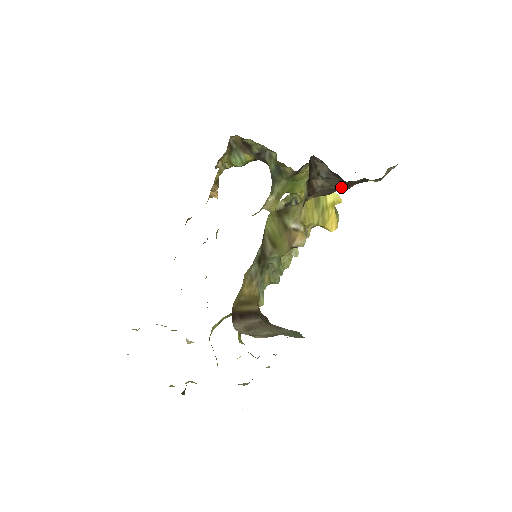
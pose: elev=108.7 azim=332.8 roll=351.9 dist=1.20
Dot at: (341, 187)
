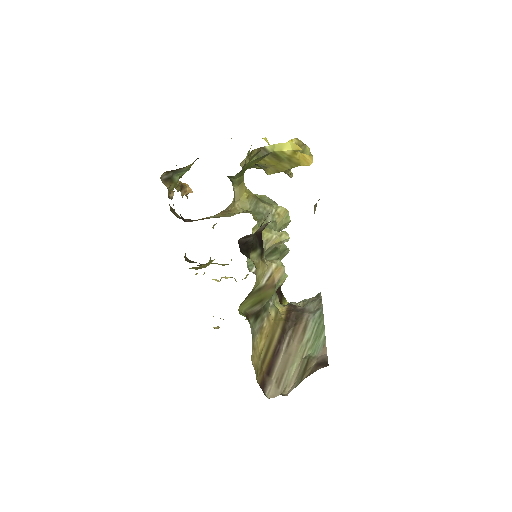
Dot at: occluded
